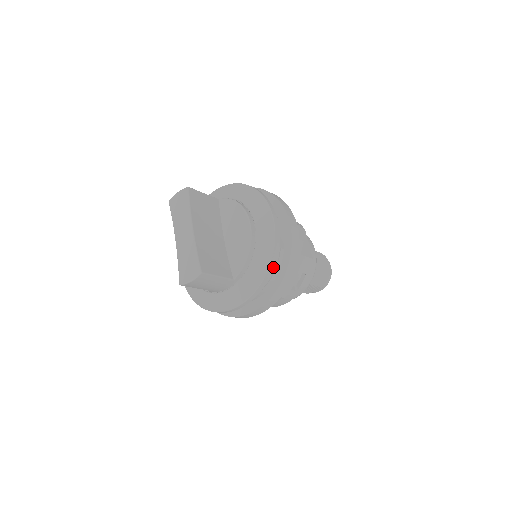
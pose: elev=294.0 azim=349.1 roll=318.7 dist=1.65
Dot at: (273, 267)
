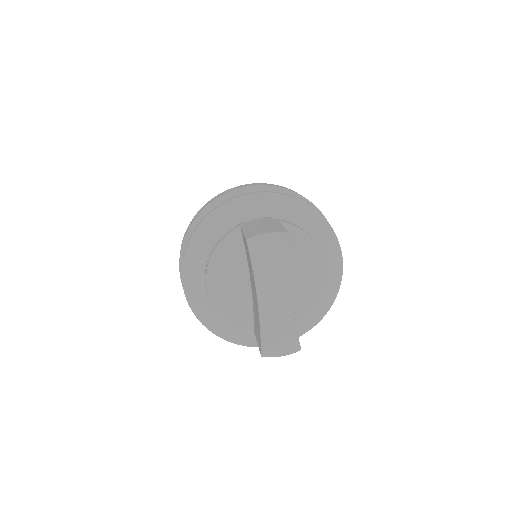
Dot at: occluded
